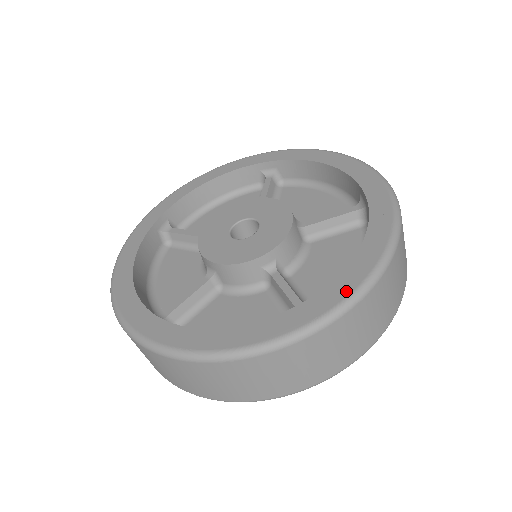
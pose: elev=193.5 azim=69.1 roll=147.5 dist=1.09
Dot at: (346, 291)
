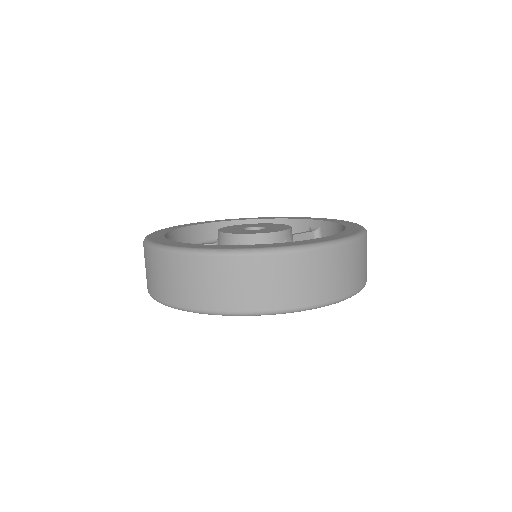
Dot at: (254, 247)
